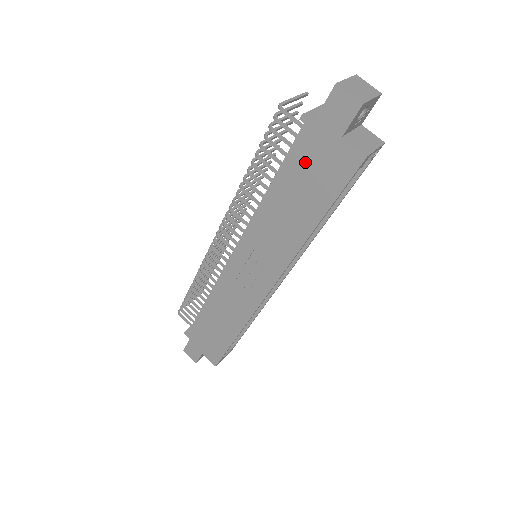
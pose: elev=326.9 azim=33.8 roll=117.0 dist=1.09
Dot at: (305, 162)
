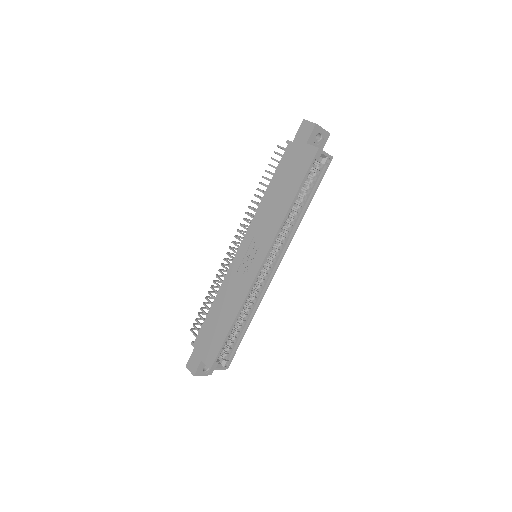
Dot at: (288, 164)
